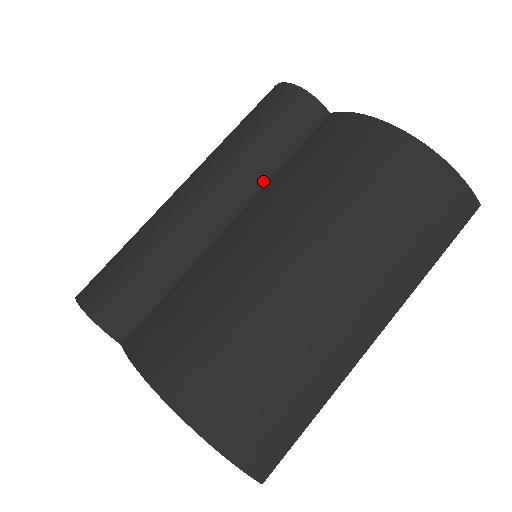
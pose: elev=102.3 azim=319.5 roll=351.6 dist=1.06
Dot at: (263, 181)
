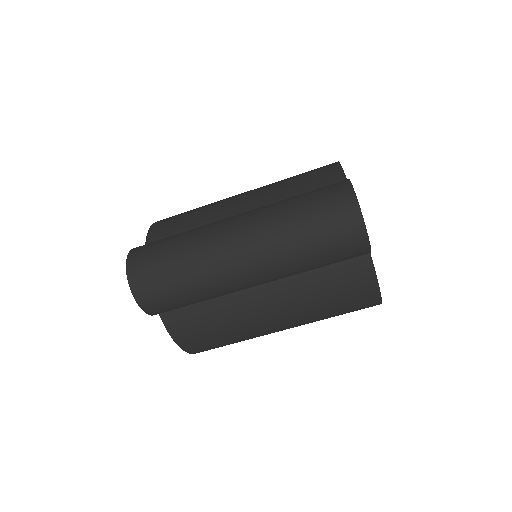
Dot at: occluded
